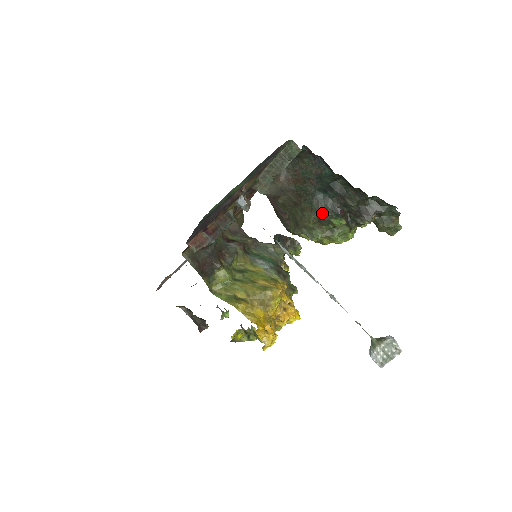
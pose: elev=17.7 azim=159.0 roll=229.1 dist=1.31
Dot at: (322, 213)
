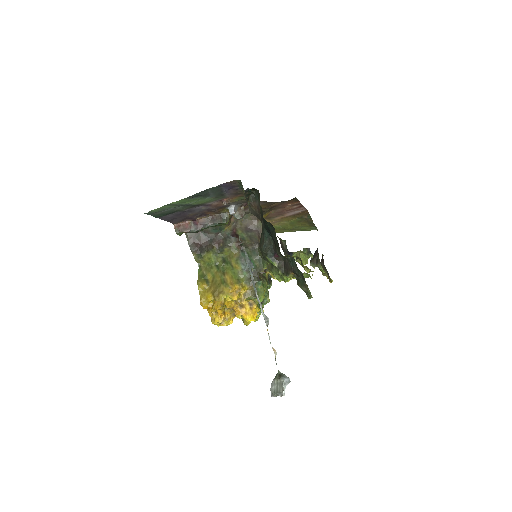
Dot at: (262, 248)
